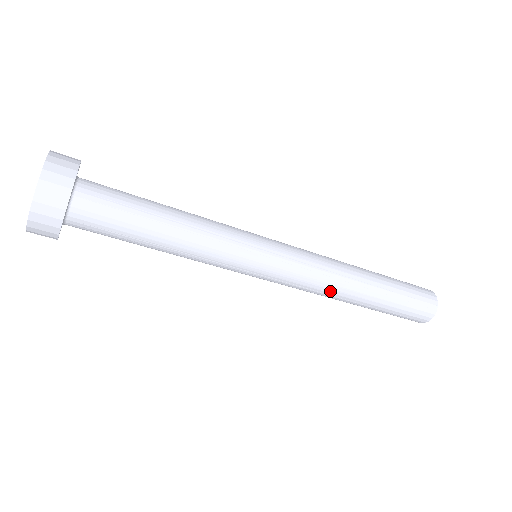
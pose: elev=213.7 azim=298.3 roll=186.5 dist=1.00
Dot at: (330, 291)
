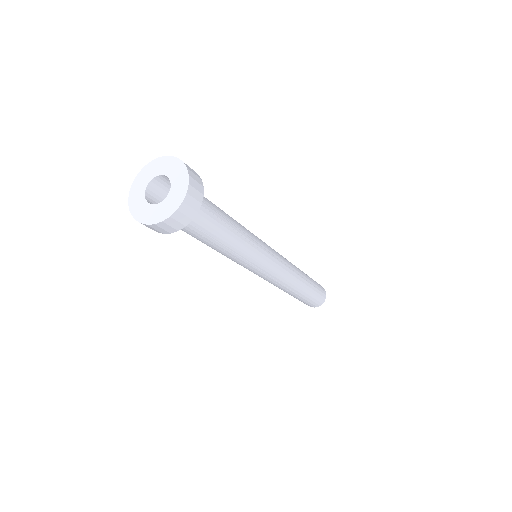
Dot at: (289, 284)
